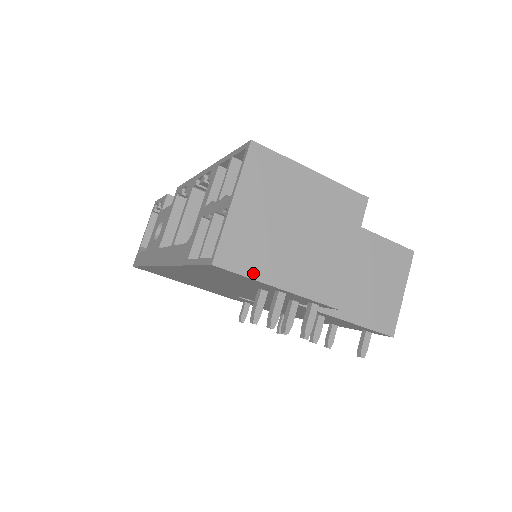
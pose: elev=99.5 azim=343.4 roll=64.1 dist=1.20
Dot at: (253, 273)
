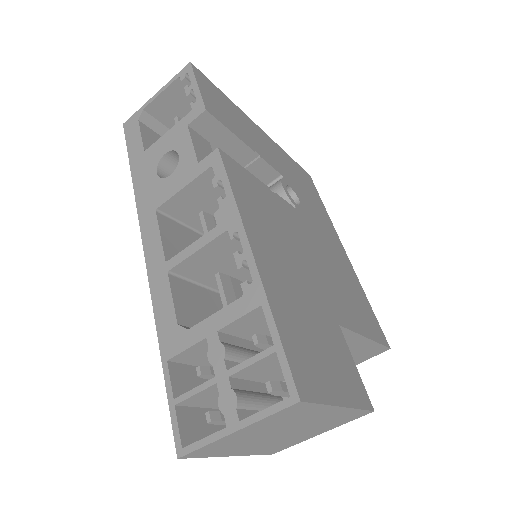
Dot at: (215, 455)
